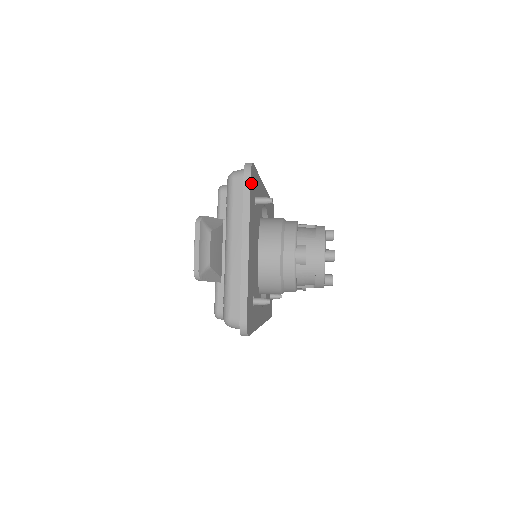
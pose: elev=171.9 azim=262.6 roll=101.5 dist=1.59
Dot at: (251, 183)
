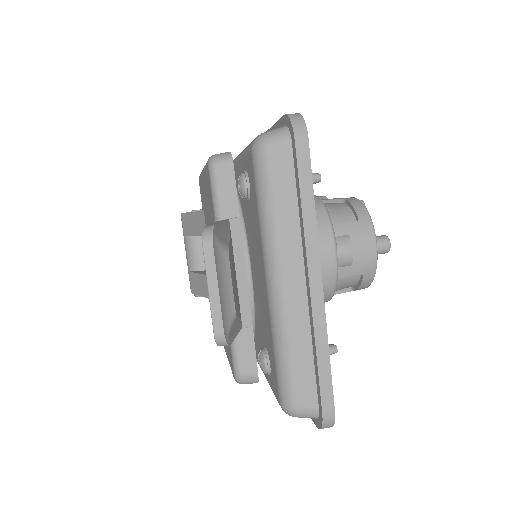
Dot at: (305, 155)
